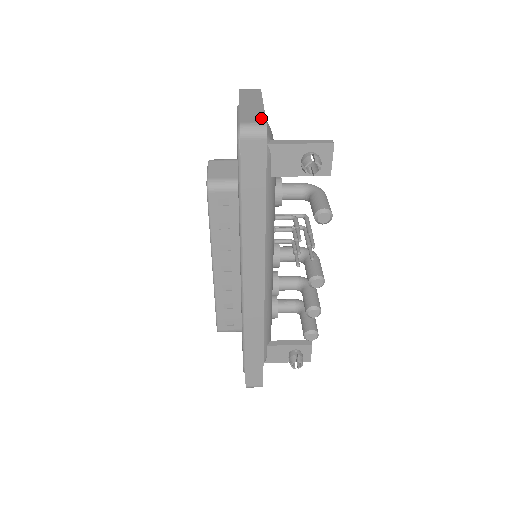
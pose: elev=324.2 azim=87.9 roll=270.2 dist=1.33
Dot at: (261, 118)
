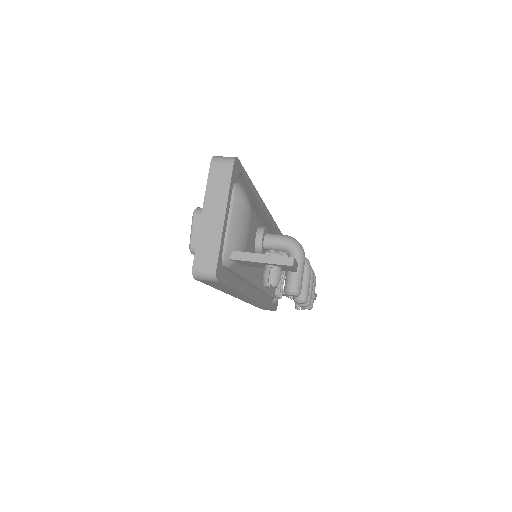
Dot at: (214, 258)
